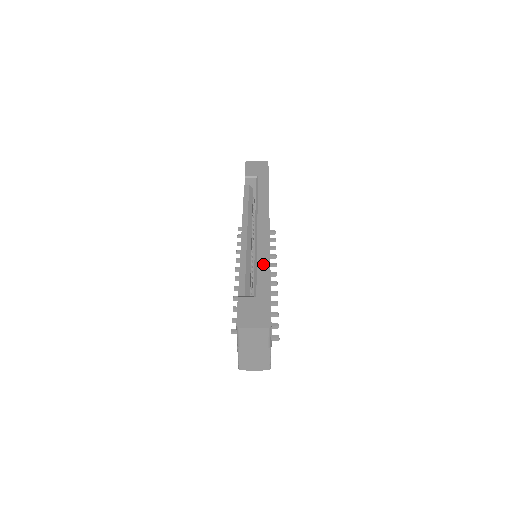
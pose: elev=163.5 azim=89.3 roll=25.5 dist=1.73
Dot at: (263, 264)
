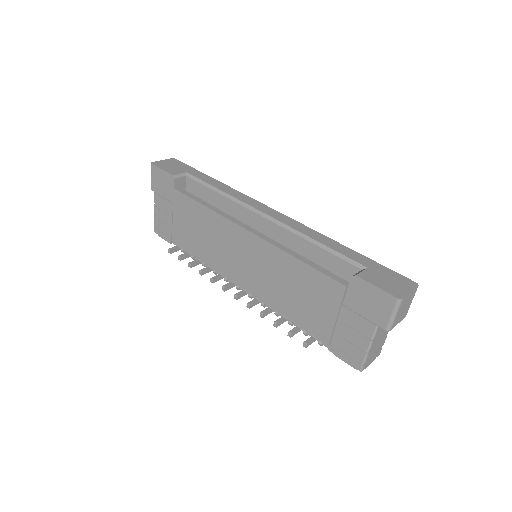
Dot at: (325, 240)
